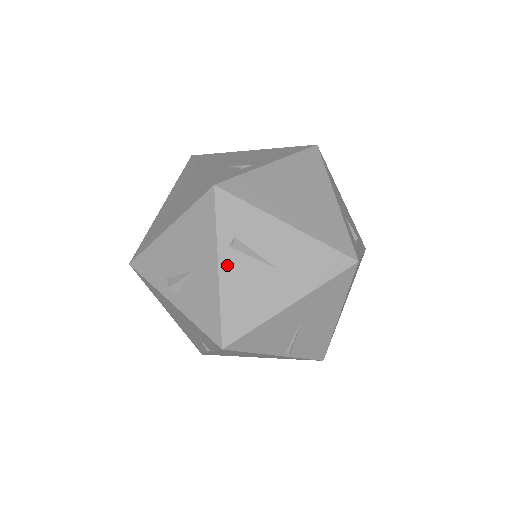
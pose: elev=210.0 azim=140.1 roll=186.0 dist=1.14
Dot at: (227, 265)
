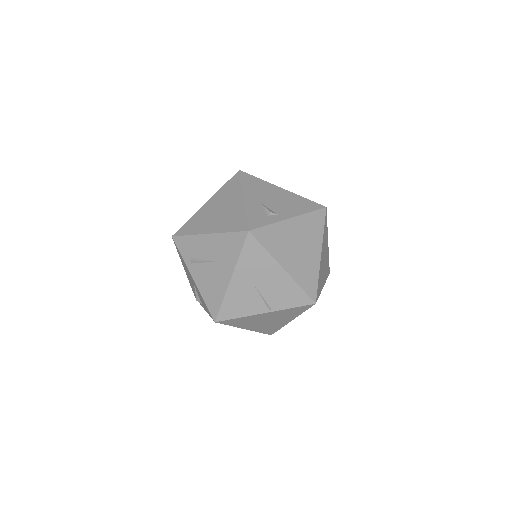
Dot at: (195, 274)
